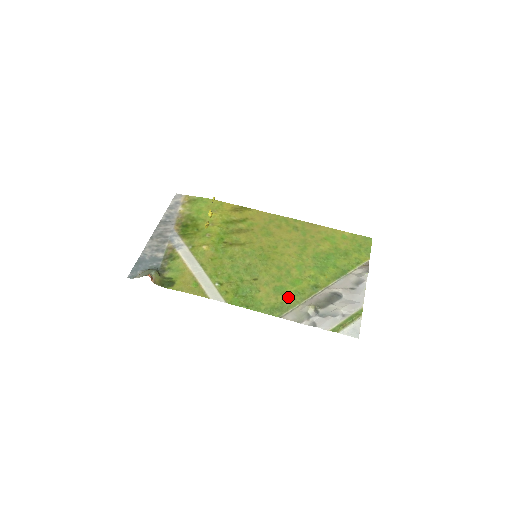
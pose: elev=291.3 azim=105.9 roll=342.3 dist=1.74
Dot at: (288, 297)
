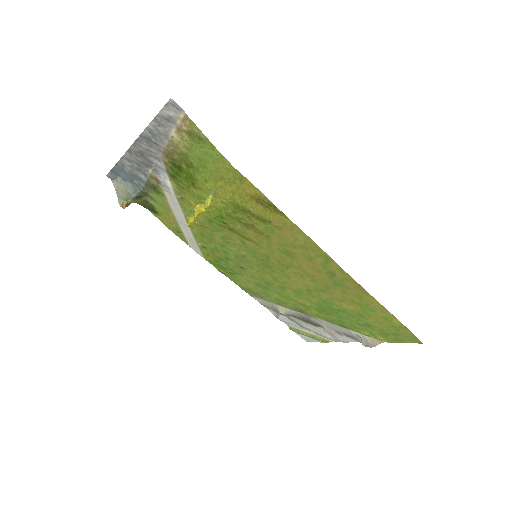
Dot at: (267, 295)
